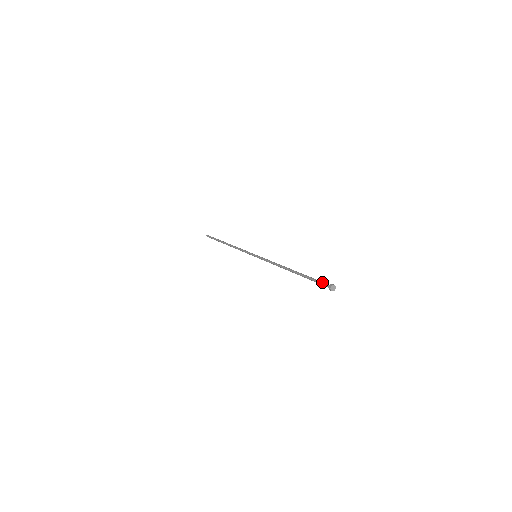
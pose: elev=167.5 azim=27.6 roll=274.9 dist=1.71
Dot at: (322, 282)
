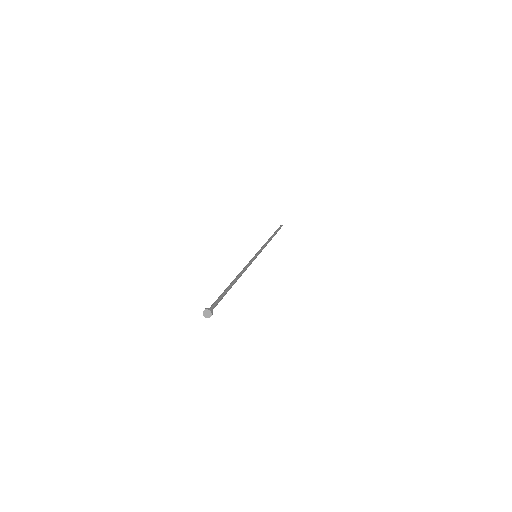
Dot at: occluded
